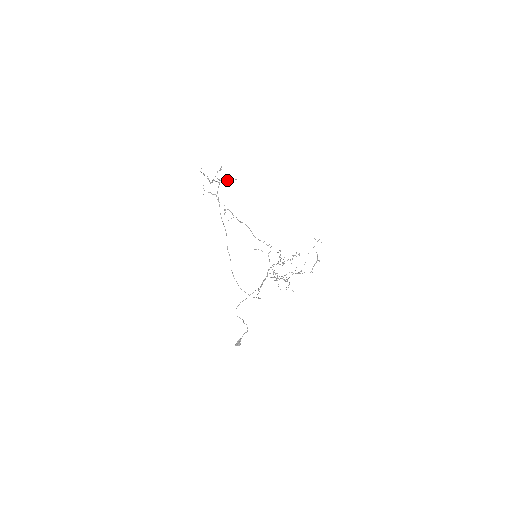
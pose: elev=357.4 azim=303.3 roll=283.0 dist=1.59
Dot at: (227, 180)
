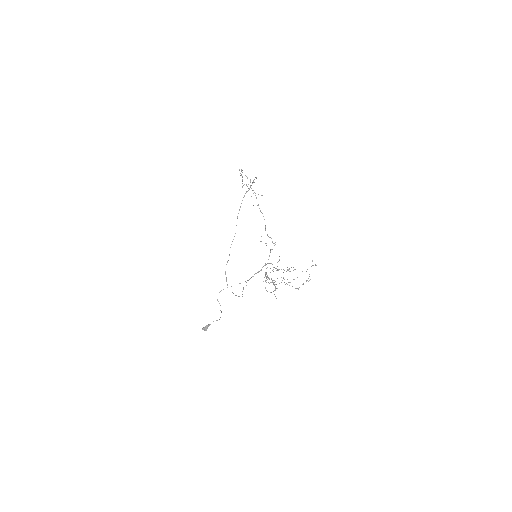
Dot at: occluded
